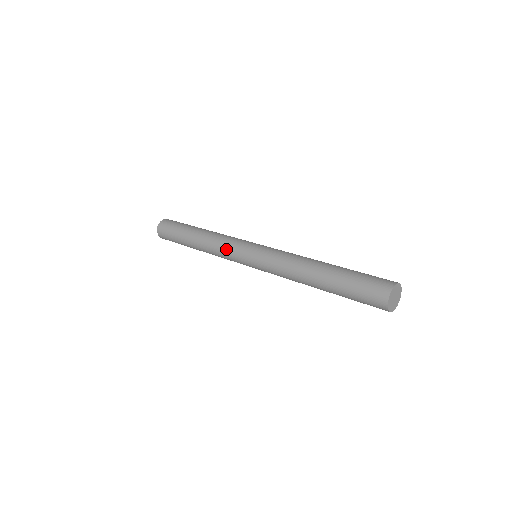
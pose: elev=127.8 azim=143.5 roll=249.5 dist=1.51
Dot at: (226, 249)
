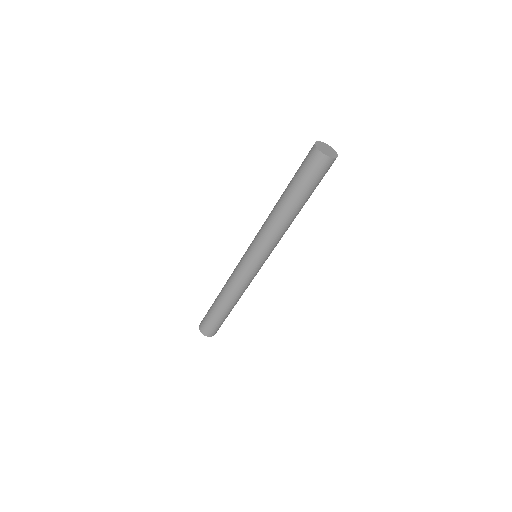
Dot at: (235, 269)
